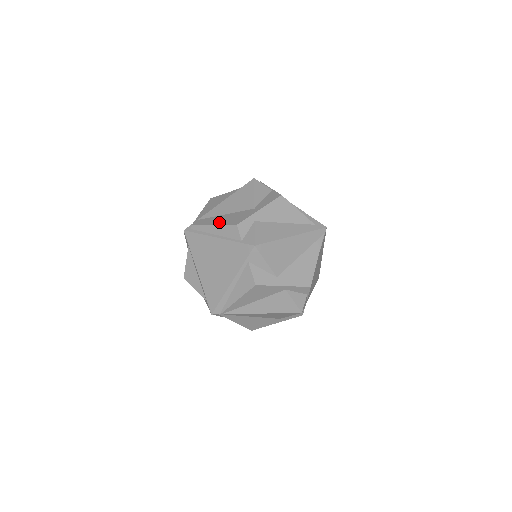
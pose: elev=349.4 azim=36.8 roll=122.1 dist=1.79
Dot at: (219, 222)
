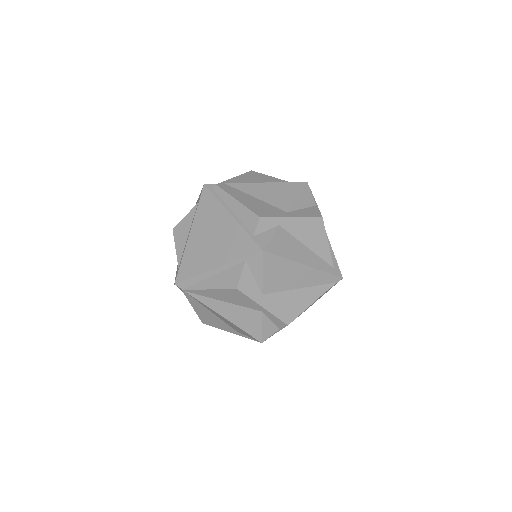
Dot at: (244, 201)
